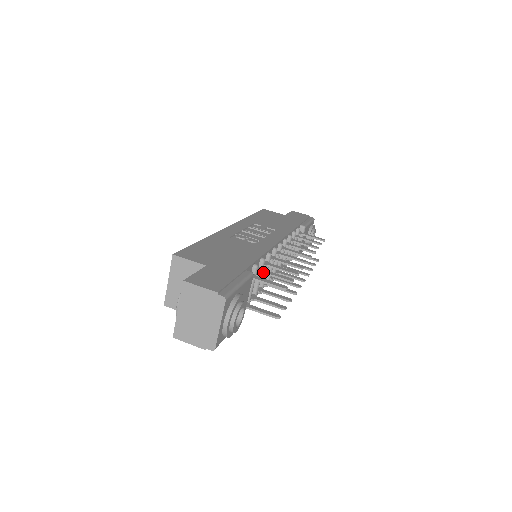
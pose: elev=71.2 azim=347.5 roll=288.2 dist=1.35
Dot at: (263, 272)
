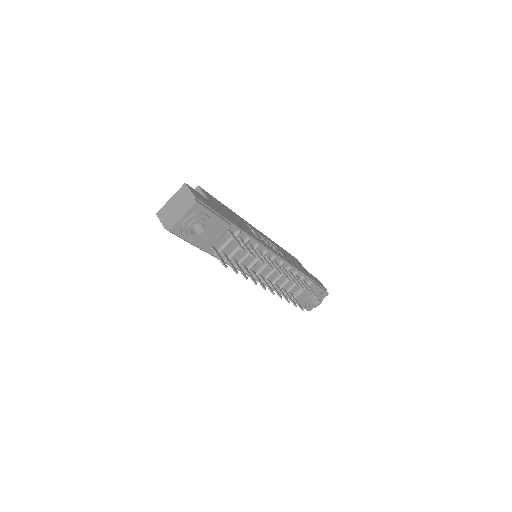
Dot at: (241, 241)
